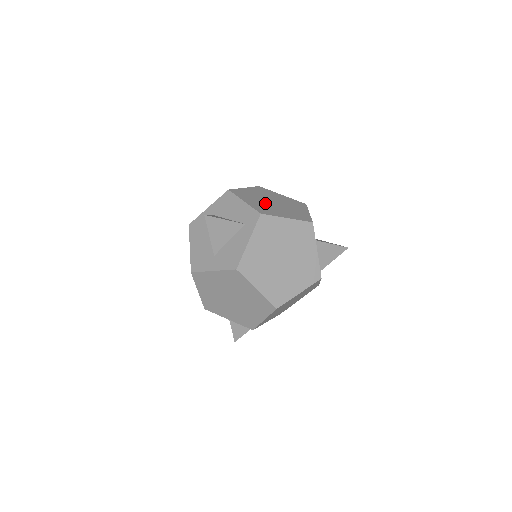
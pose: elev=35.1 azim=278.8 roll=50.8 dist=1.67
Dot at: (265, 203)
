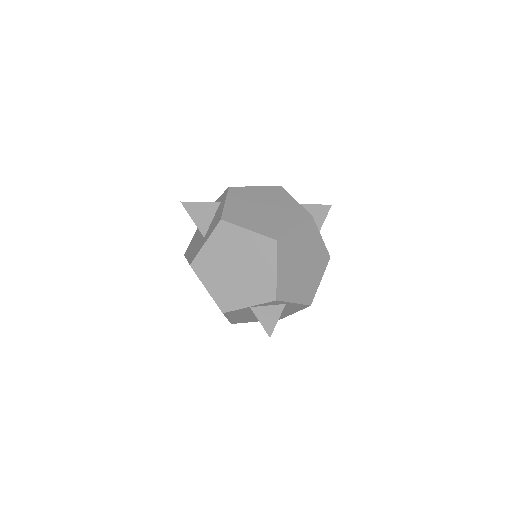
Dot at: occluded
